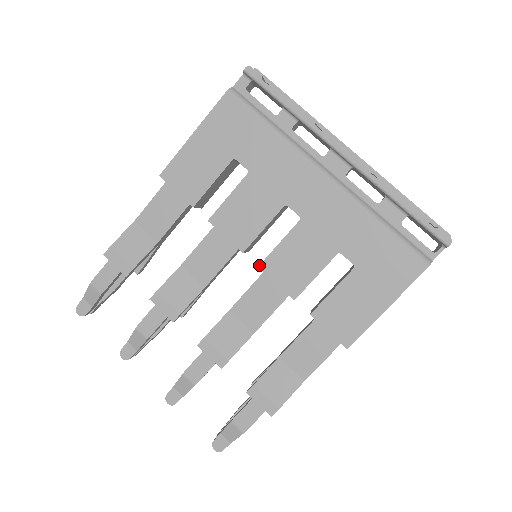
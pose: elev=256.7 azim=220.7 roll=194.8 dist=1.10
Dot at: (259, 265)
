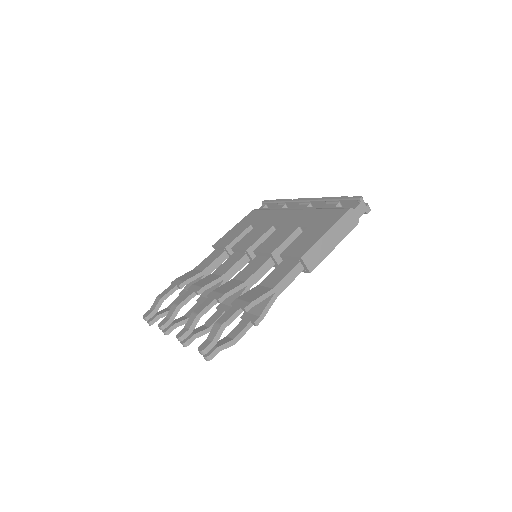
Dot at: (254, 250)
